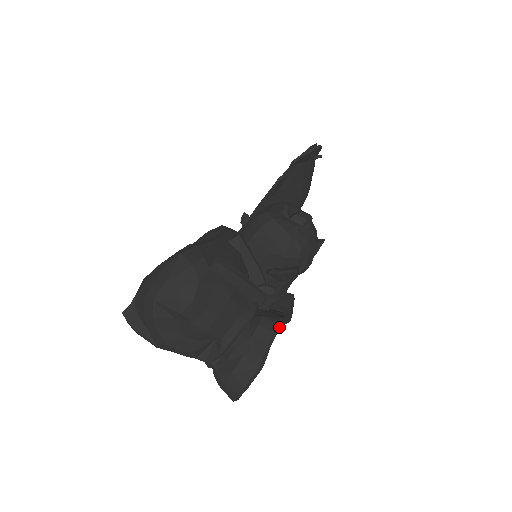
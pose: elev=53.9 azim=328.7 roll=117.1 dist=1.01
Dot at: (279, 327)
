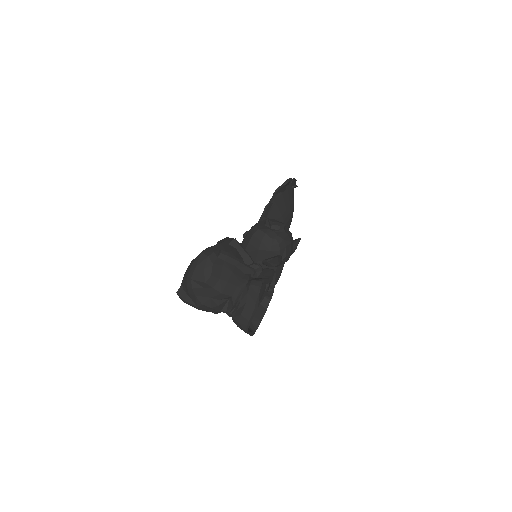
Dot at: (263, 285)
